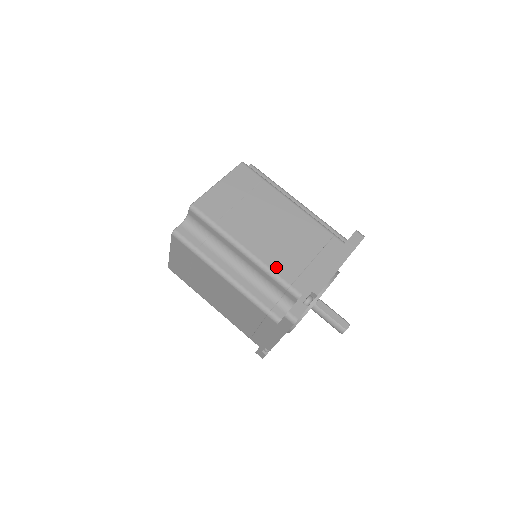
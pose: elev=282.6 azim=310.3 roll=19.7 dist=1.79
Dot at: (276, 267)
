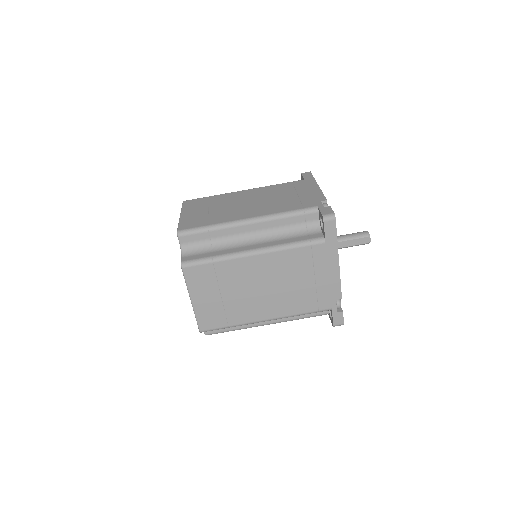
Dot at: (297, 310)
